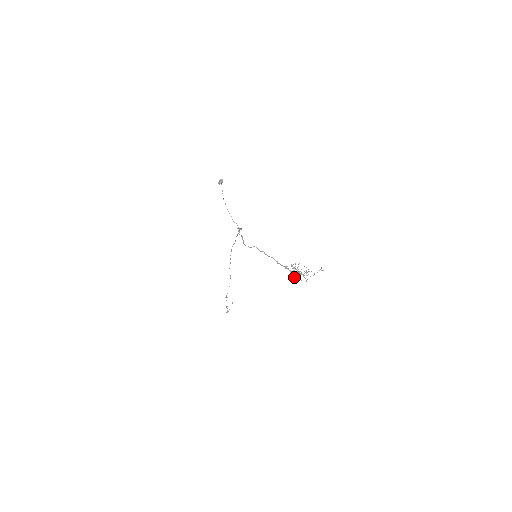
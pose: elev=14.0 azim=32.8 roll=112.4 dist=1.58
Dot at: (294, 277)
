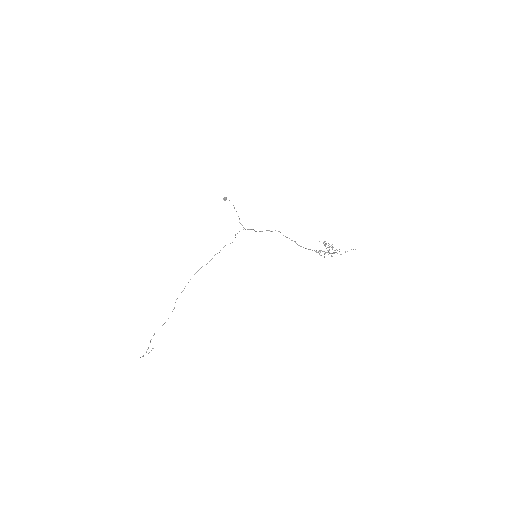
Dot at: occluded
